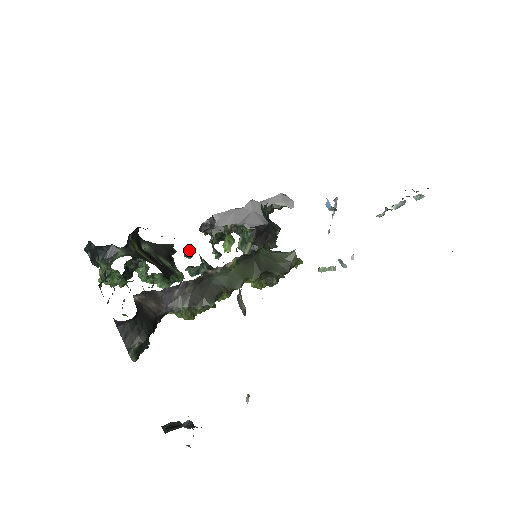
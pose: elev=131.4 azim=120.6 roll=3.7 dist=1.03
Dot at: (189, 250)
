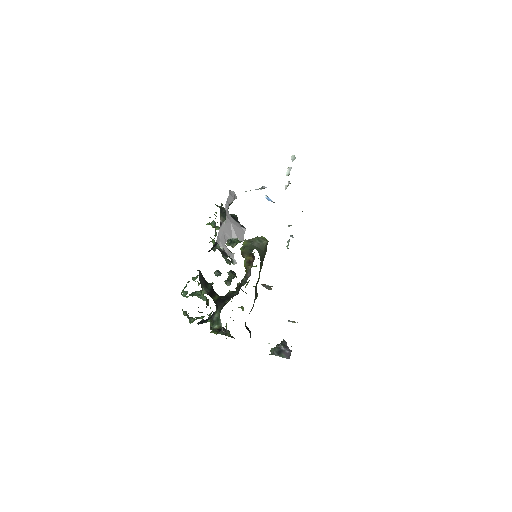
Dot at: (219, 272)
